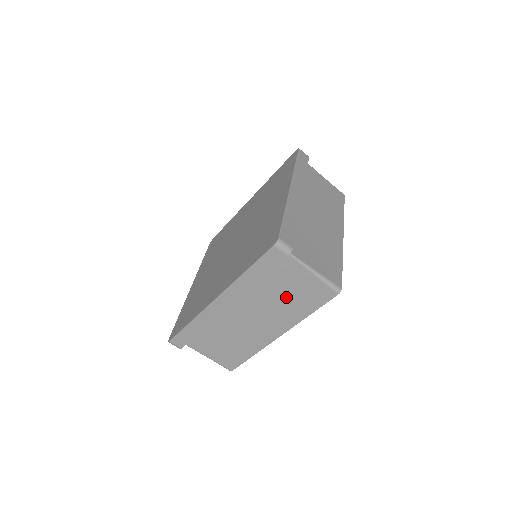
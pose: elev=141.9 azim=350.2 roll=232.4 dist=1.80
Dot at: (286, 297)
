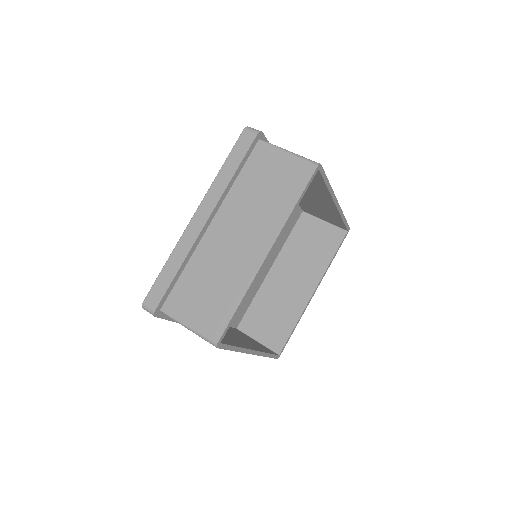
Dot at: (266, 191)
